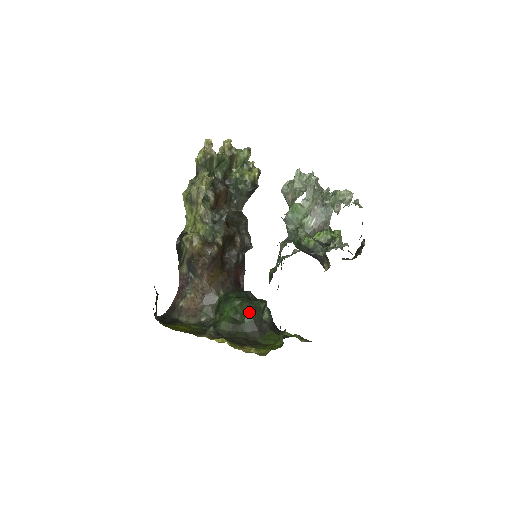
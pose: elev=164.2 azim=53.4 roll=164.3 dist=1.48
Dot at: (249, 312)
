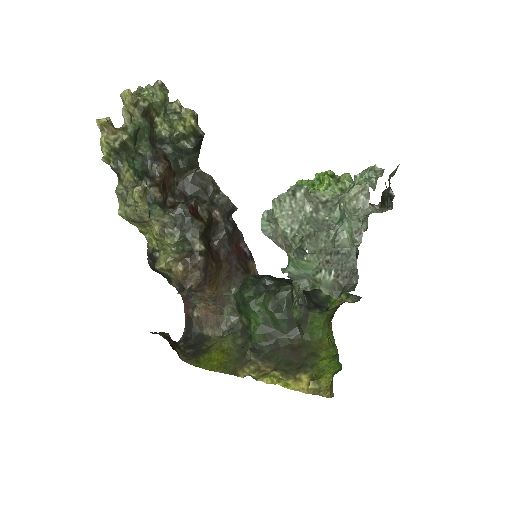
Dot at: (279, 313)
